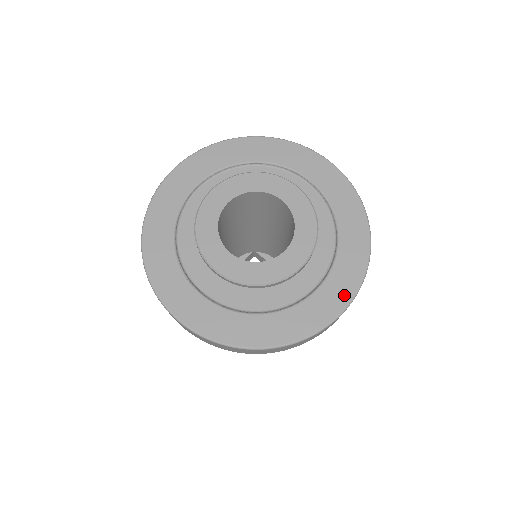
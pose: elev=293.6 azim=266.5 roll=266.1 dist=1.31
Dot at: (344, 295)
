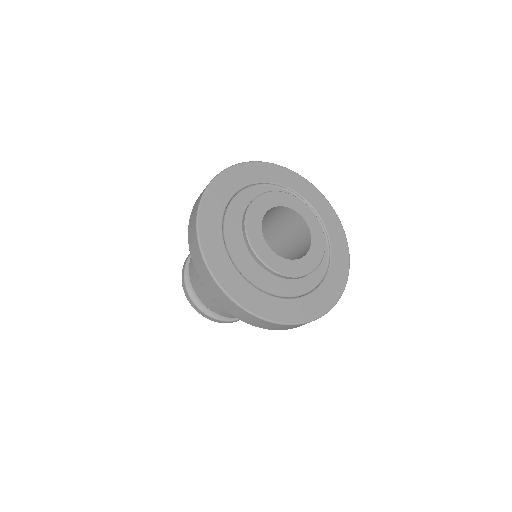
Dot at: (343, 276)
